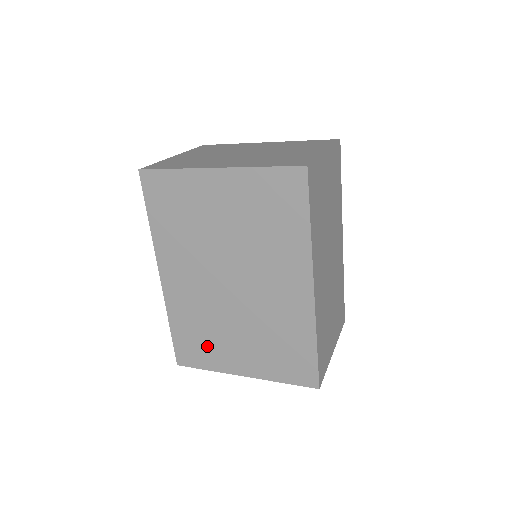
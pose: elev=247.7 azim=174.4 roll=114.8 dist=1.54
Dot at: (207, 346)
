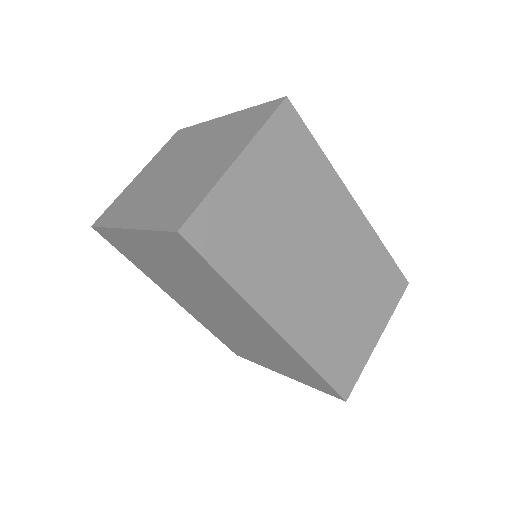
Dot at: (242, 349)
